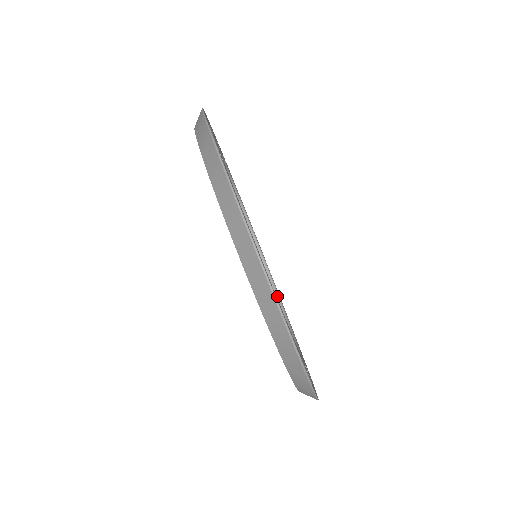
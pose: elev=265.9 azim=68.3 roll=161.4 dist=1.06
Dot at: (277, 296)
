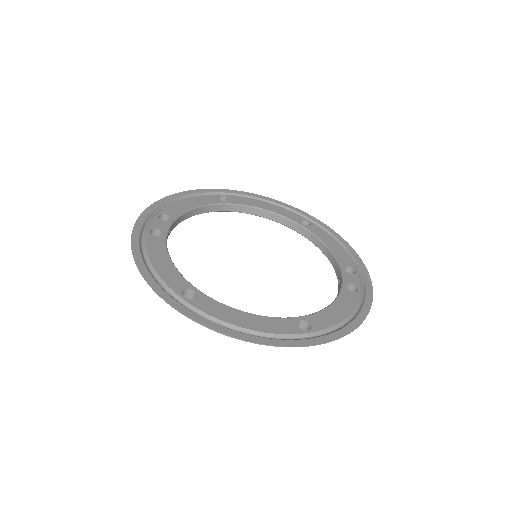
Dot at: (284, 218)
